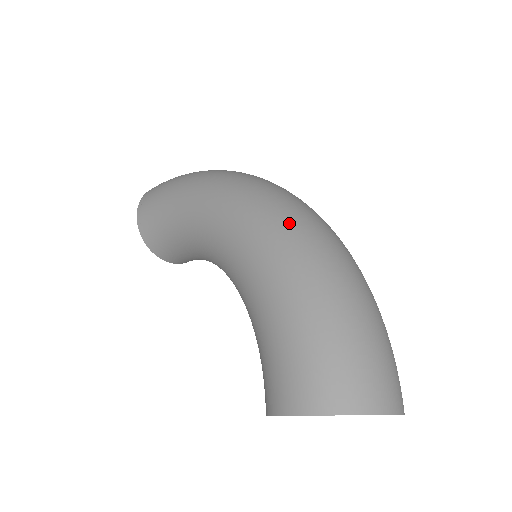
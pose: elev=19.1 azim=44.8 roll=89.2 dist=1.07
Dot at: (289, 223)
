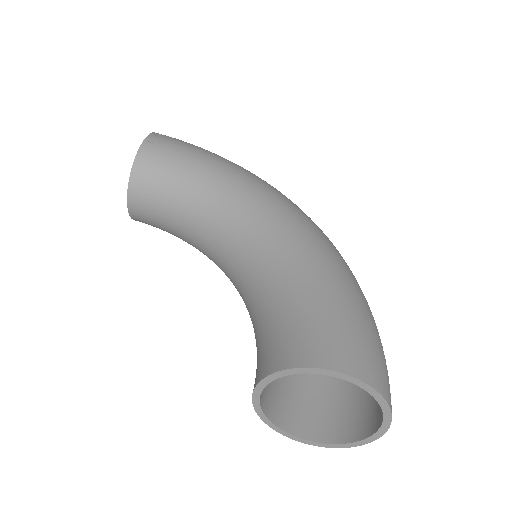
Dot at: occluded
